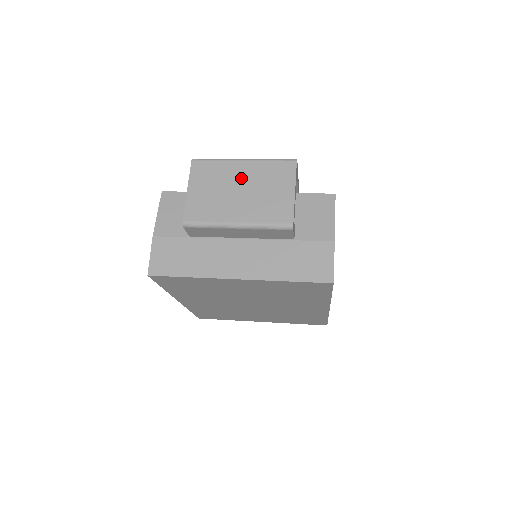
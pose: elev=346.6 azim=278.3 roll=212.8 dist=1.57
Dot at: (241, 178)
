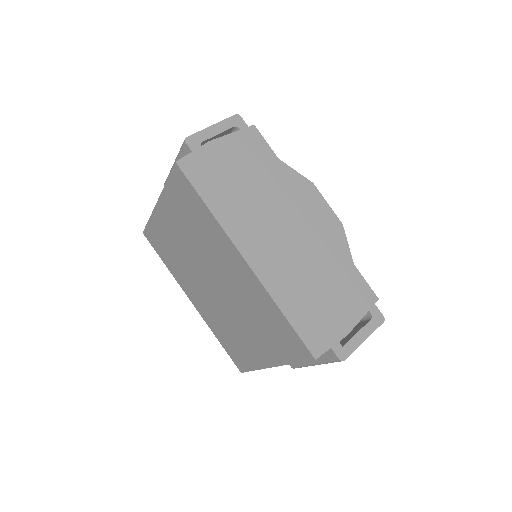
Dot at: occluded
